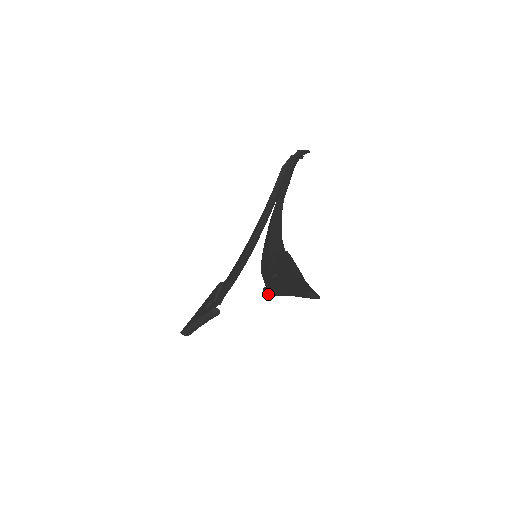
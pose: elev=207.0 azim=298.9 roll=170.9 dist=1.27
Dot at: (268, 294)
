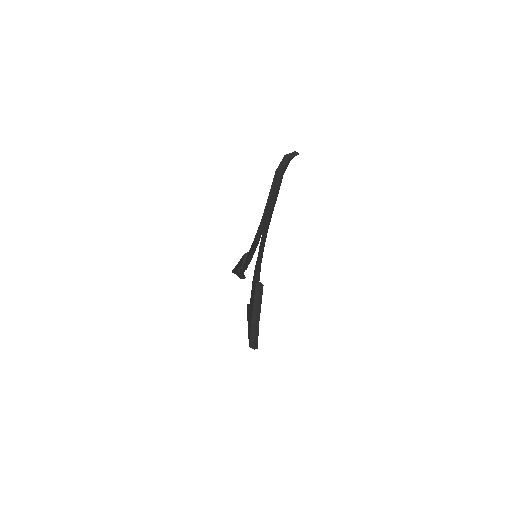
Dot at: occluded
